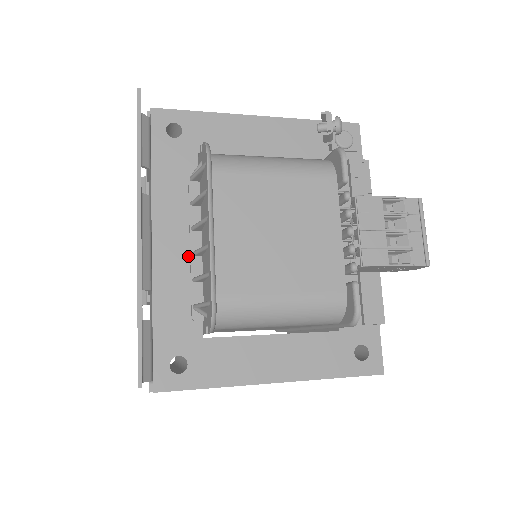
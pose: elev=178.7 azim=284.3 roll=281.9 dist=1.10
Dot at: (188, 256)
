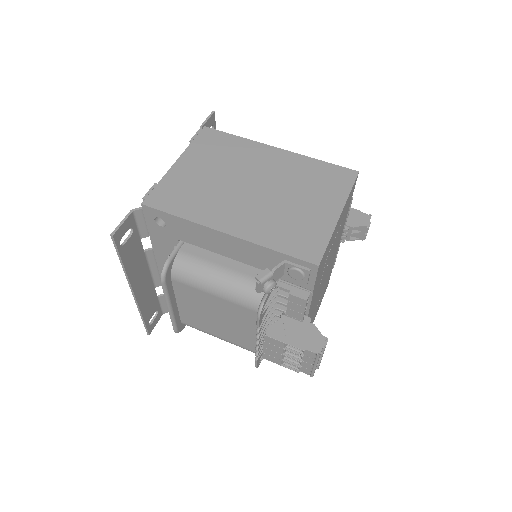
Dot at: occluded
